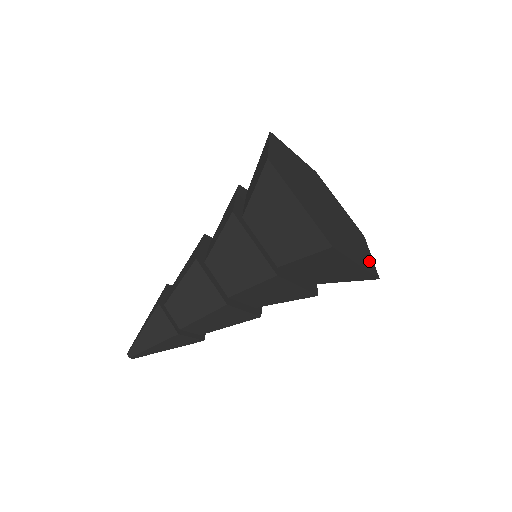
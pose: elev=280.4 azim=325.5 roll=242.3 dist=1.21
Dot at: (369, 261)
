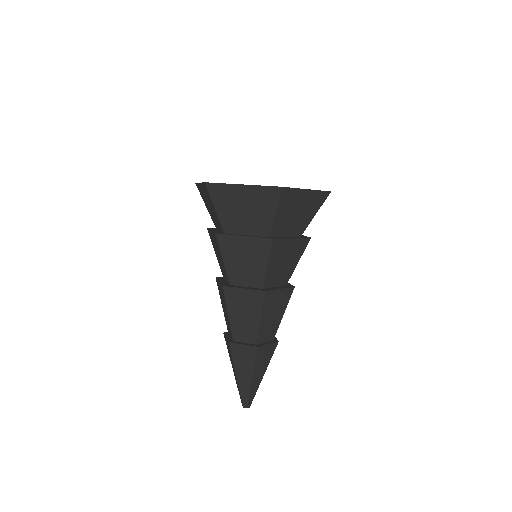
Dot at: occluded
